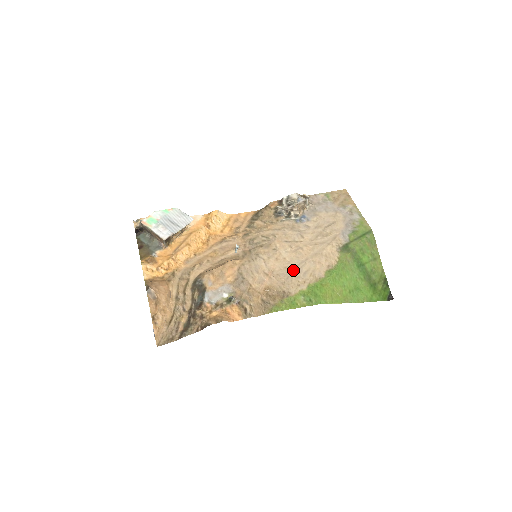
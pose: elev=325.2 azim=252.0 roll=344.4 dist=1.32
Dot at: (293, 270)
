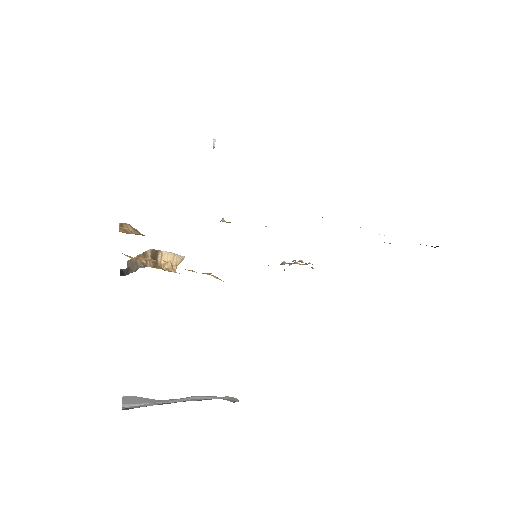
Dot at: occluded
